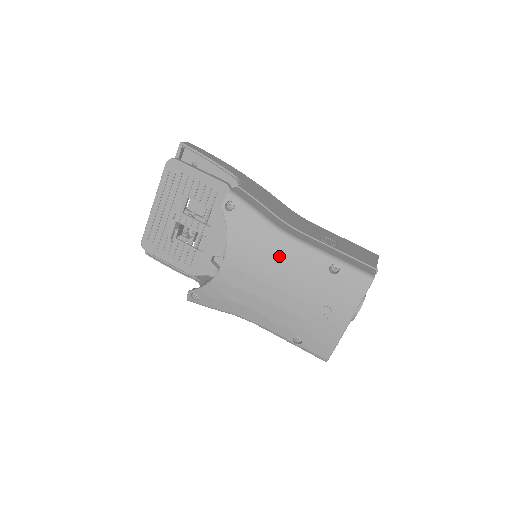
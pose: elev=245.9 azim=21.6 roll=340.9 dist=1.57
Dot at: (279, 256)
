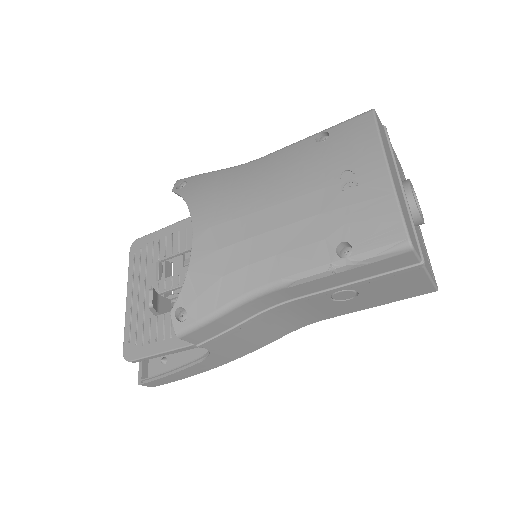
Dot at: (253, 177)
